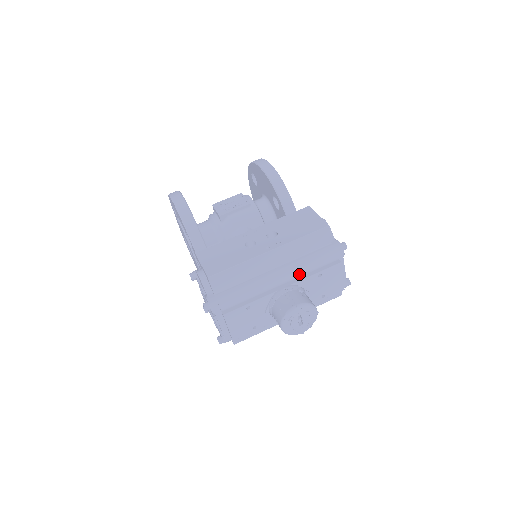
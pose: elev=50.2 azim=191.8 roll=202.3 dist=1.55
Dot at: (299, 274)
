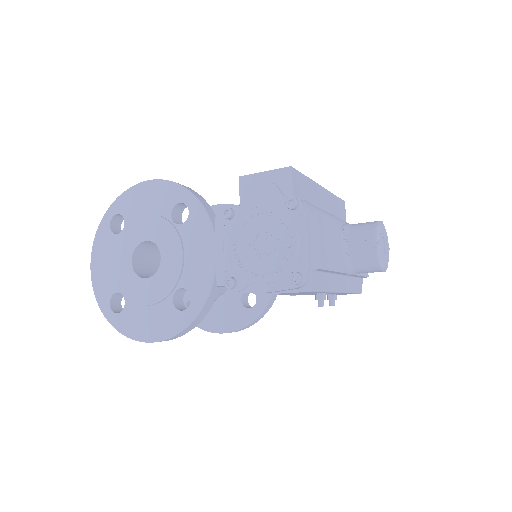
Dot at: occluded
